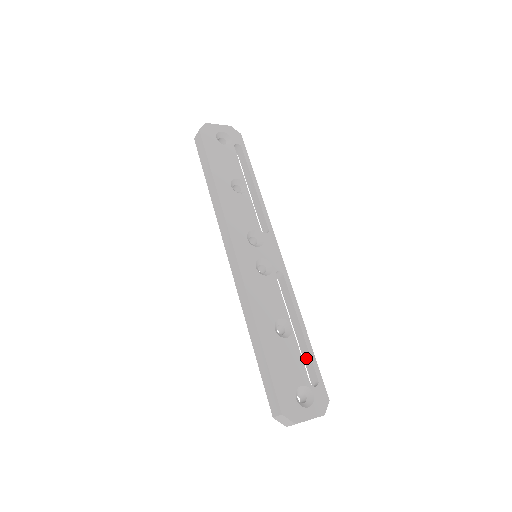
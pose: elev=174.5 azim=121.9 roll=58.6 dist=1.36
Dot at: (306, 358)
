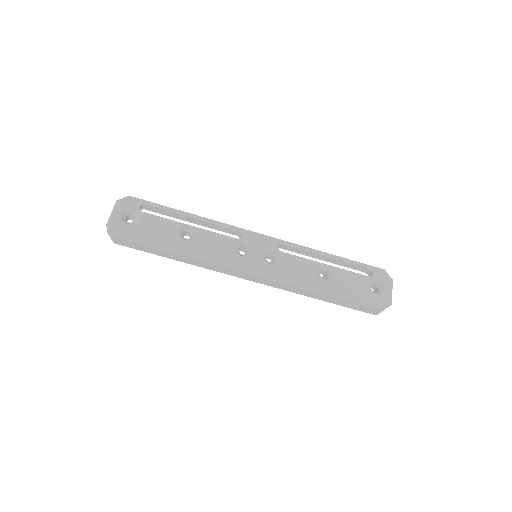
Dot at: (347, 266)
